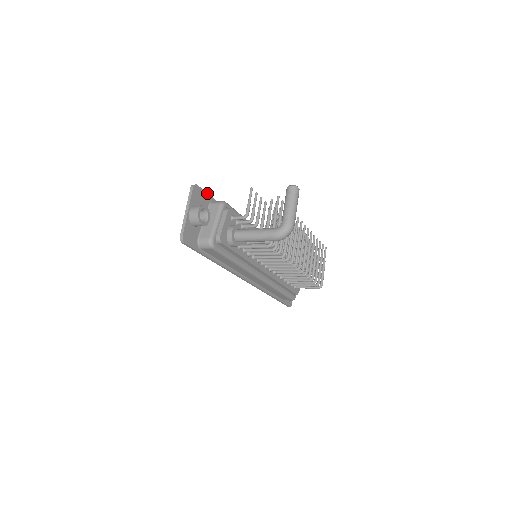
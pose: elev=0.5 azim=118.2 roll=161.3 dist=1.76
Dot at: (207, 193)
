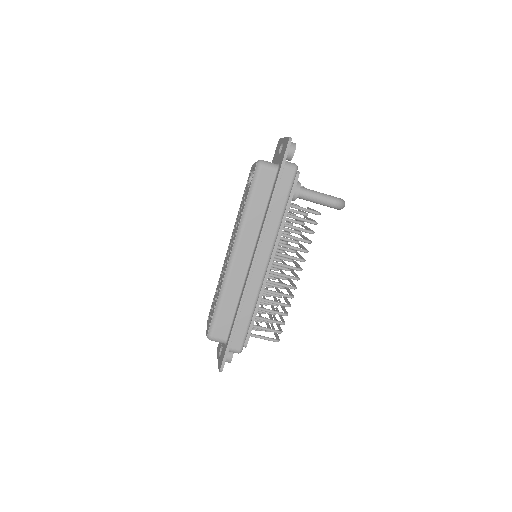
Dot at: occluded
